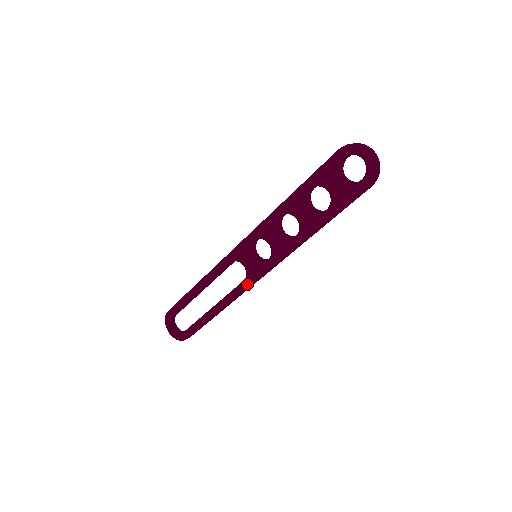
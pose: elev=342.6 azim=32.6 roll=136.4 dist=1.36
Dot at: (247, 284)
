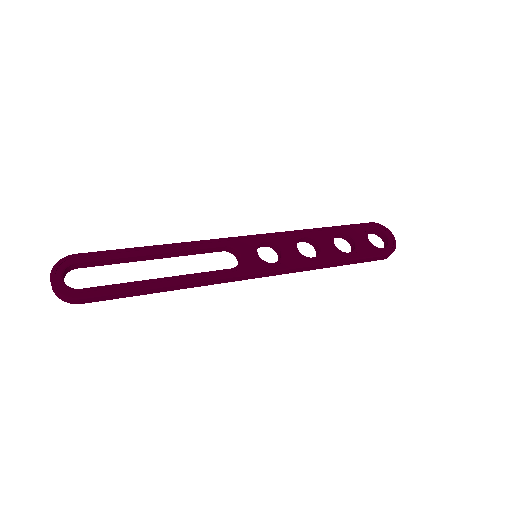
Dot at: (235, 273)
